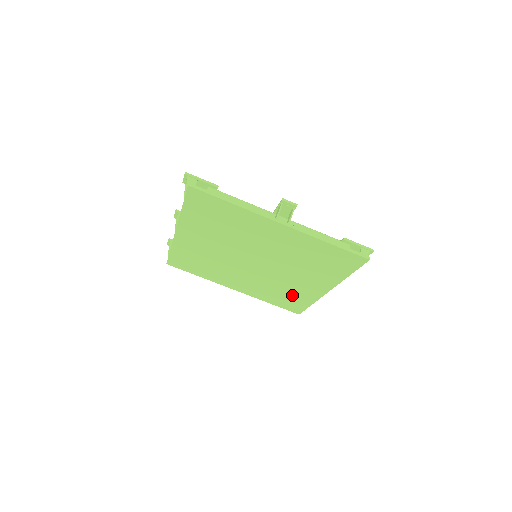
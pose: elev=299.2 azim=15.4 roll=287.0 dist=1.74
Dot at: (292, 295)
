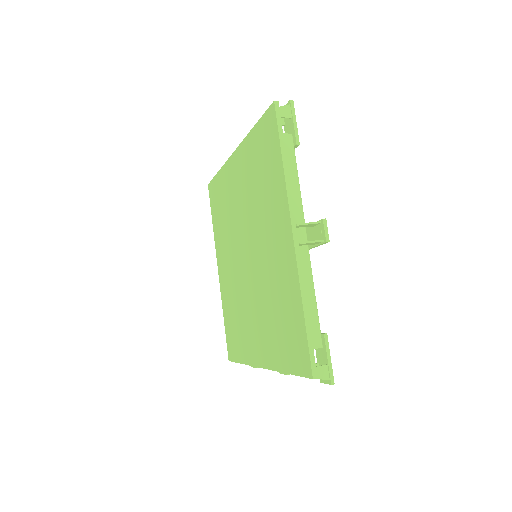
Dot at: (240, 332)
